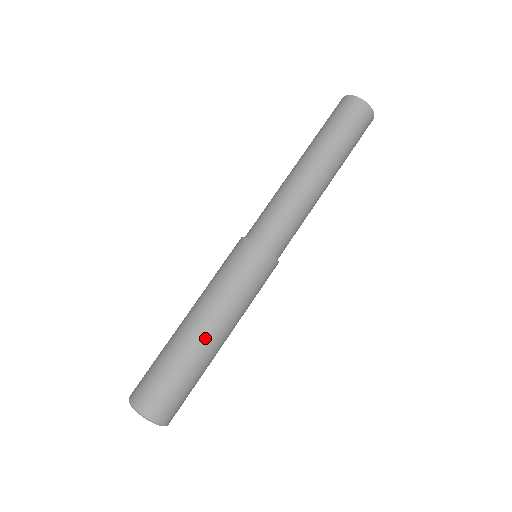
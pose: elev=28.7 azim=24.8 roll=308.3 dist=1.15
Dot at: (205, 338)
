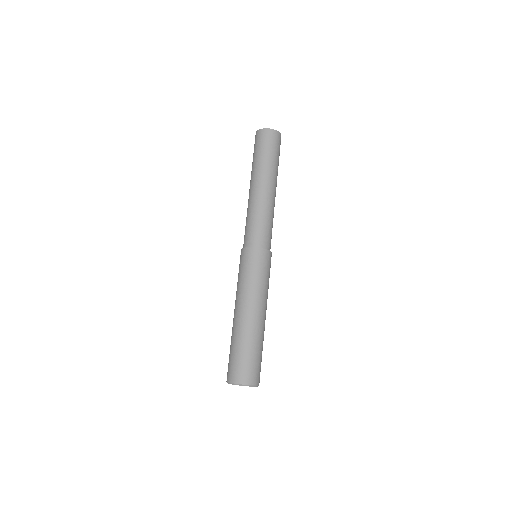
Dot at: (239, 318)
